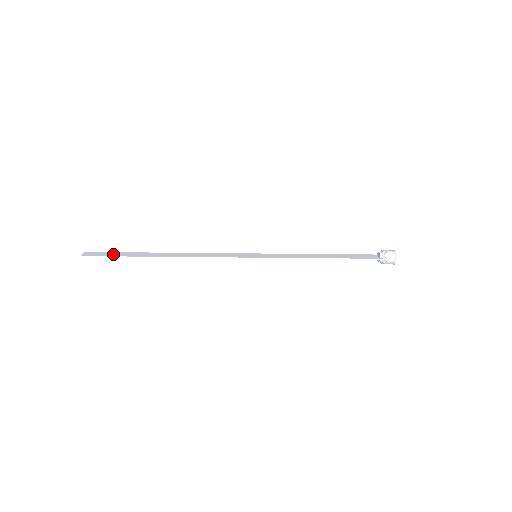
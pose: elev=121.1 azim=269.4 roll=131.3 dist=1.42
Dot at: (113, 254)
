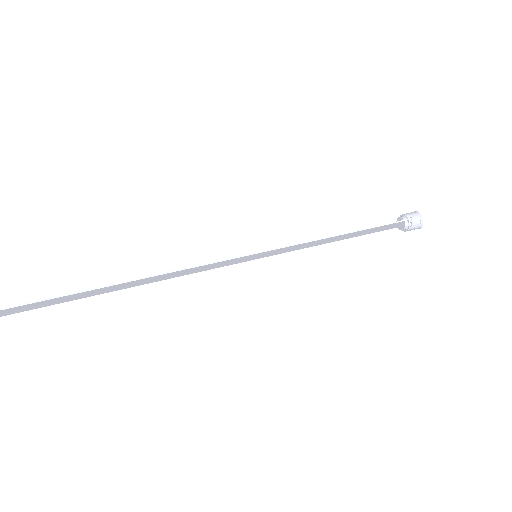
Dot at: (39, 302)
